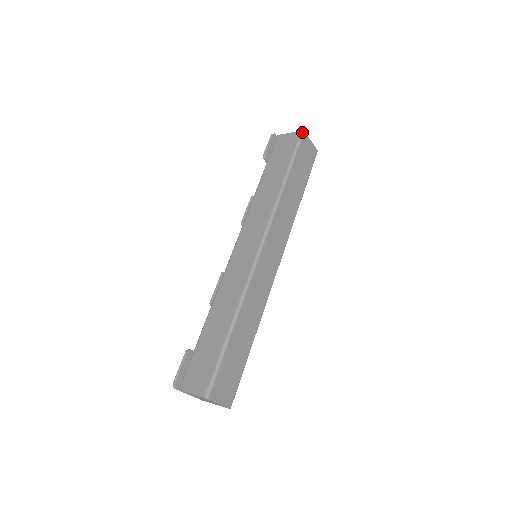
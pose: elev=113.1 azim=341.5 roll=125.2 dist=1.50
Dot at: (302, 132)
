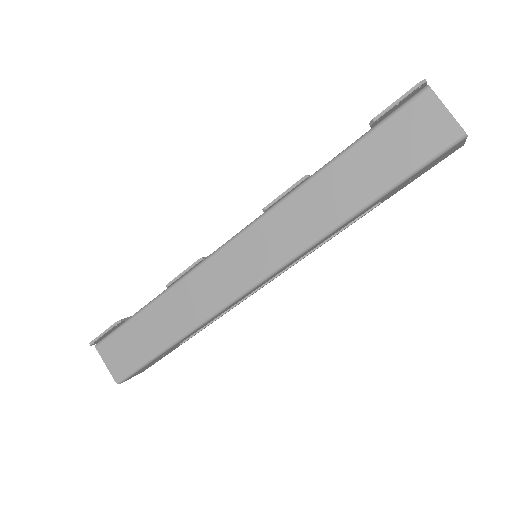
Dot at: (462, 137)
